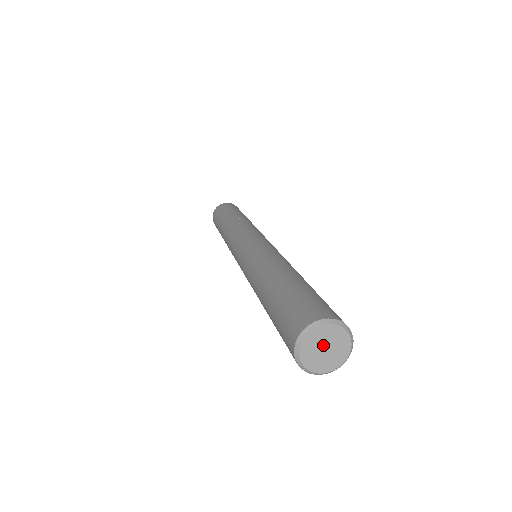
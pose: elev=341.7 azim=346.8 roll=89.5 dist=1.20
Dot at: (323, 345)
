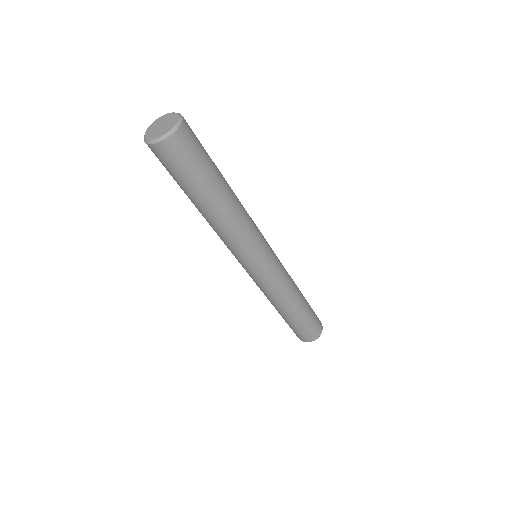
Dot at: (160, 125)
